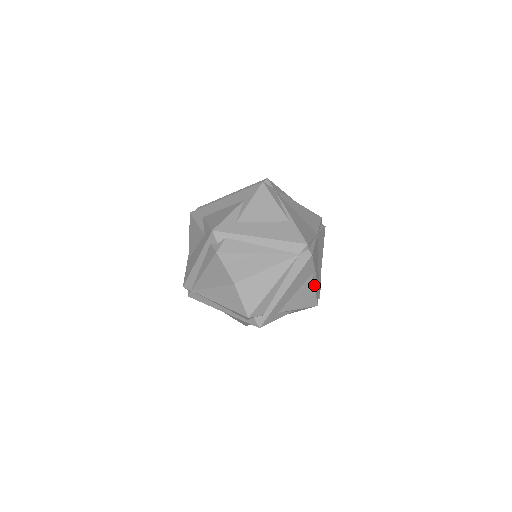
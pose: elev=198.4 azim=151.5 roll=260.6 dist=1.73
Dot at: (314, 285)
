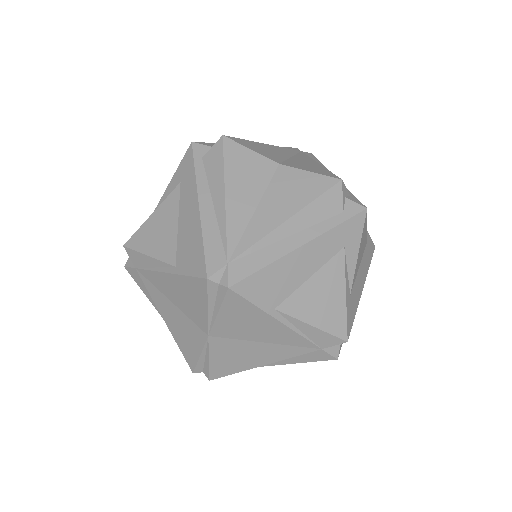
Dot at: occluded
